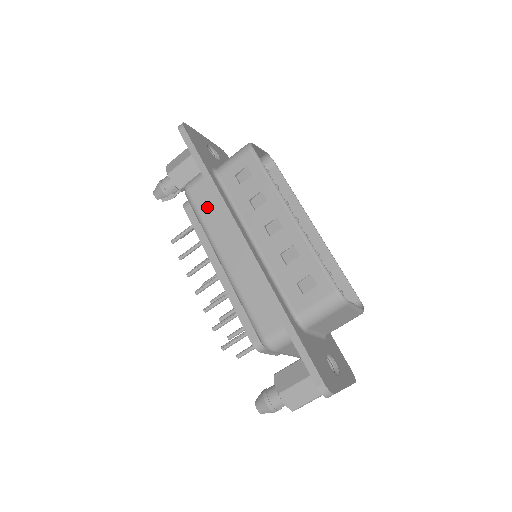
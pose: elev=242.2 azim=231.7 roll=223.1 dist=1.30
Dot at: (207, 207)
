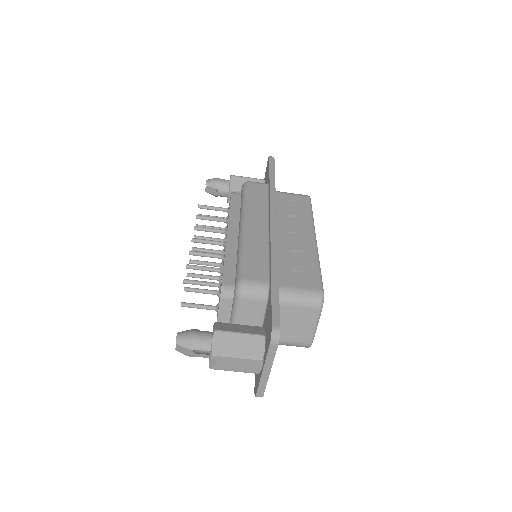
Dot at: (257, 197)
